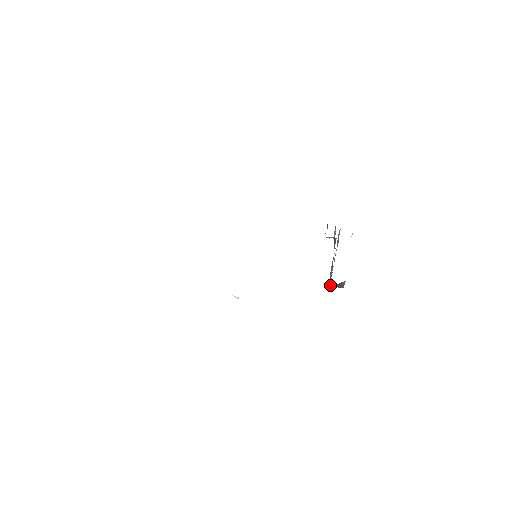
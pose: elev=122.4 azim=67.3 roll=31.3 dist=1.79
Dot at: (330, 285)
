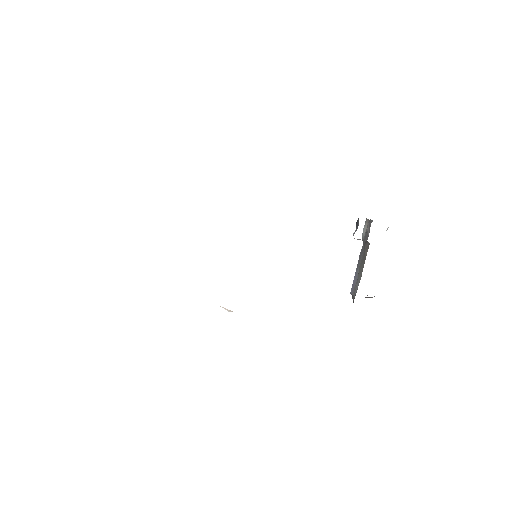
Dot at: occluded
